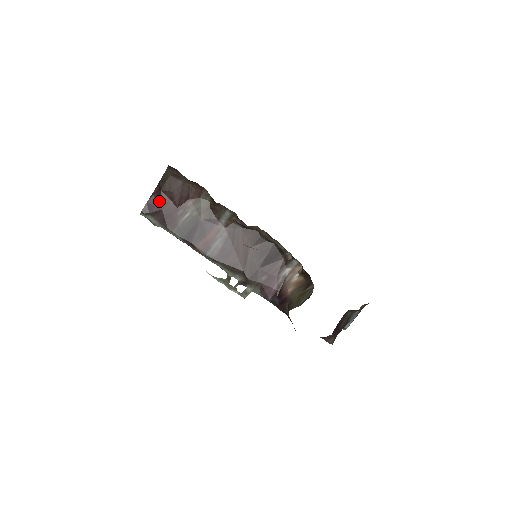
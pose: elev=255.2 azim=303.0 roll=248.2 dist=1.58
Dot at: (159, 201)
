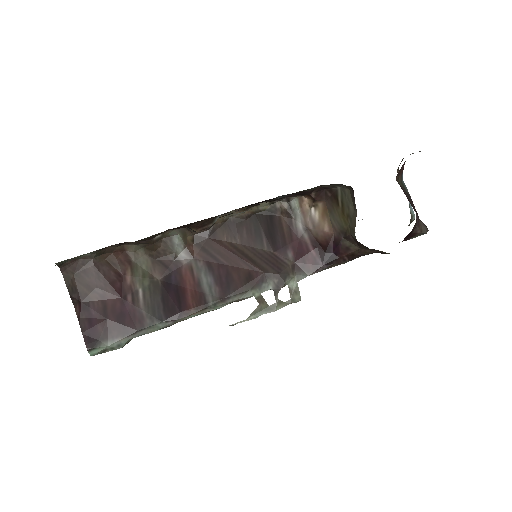
Dot at: (93, 315)
